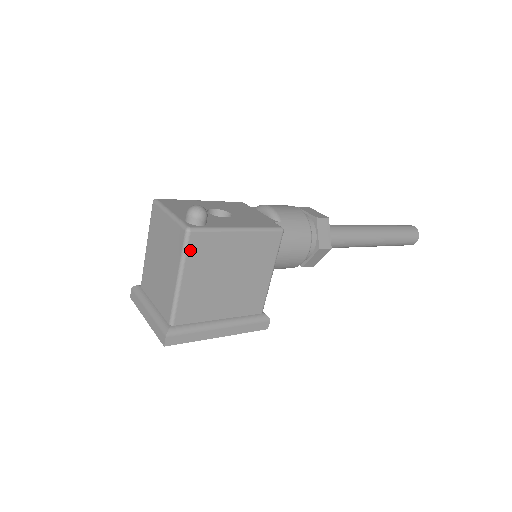
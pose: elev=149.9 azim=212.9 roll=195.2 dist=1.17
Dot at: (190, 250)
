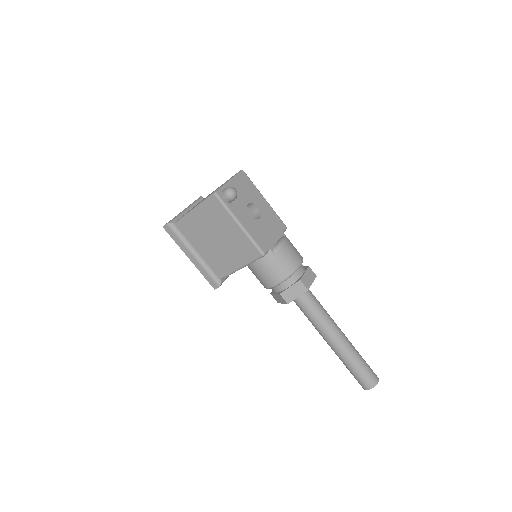
Dot at: (208, 203)
